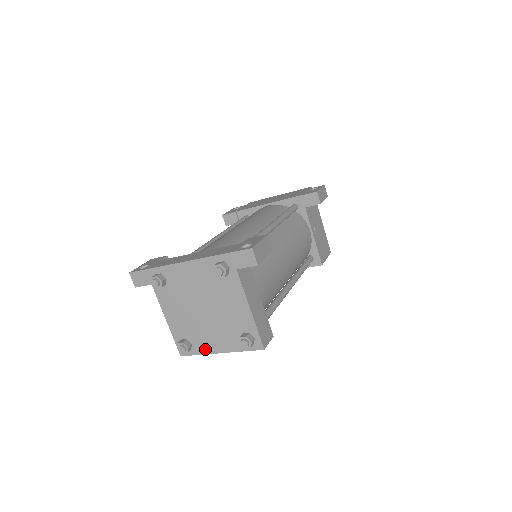
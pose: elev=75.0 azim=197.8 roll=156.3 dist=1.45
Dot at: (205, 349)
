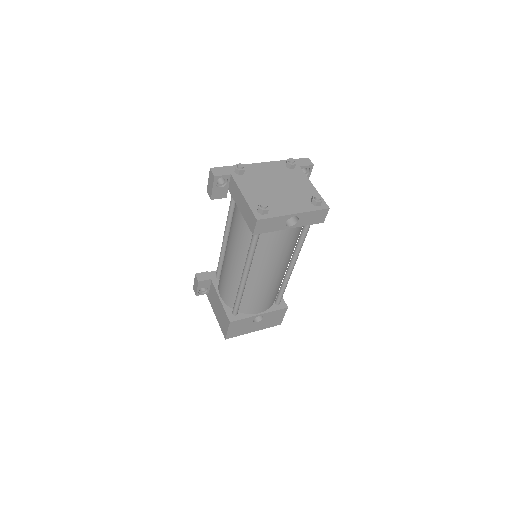
Dot at: (281, 212)
